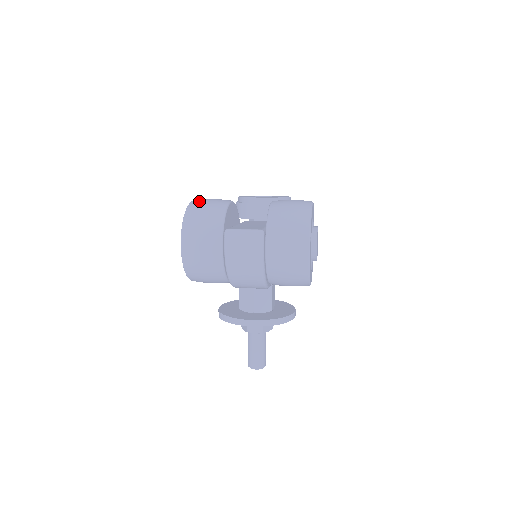
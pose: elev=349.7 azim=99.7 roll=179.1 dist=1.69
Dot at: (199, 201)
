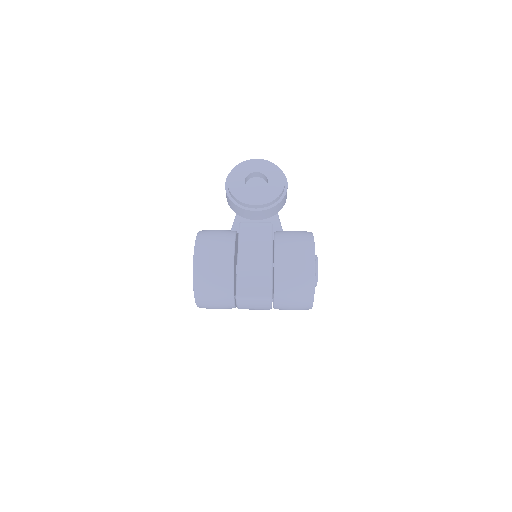
Dot at: (203, 262)
